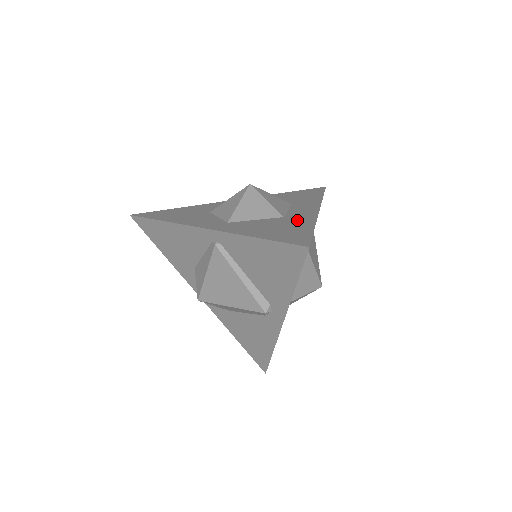
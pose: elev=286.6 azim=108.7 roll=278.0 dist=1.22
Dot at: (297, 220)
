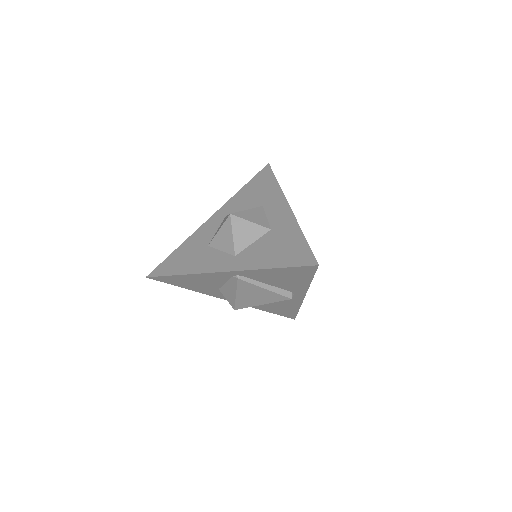
Dot at: (284, 230)
